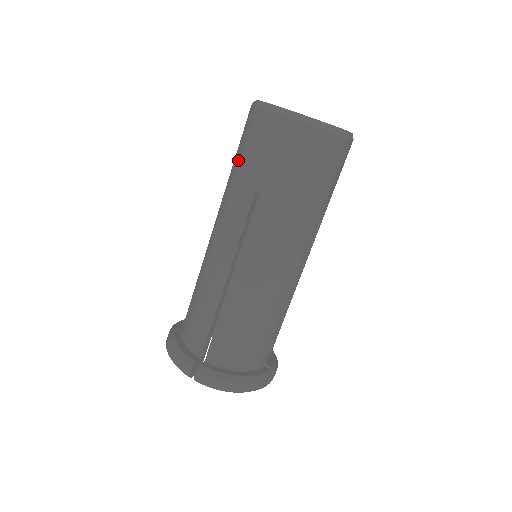
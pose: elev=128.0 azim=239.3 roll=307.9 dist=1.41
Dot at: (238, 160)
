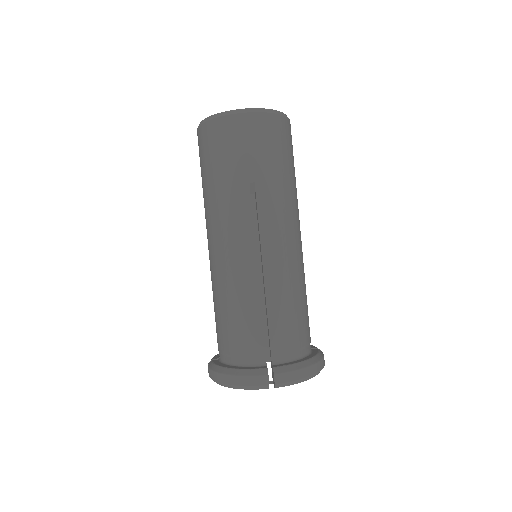
Dot at: (215, 170)
